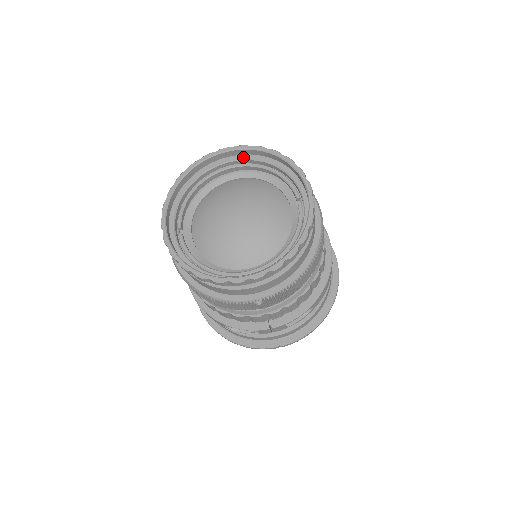
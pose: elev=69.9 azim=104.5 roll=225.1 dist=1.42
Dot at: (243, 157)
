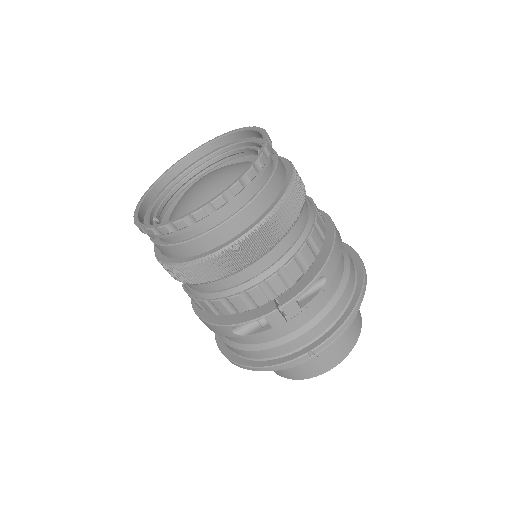
Dot at: (210, 153)
